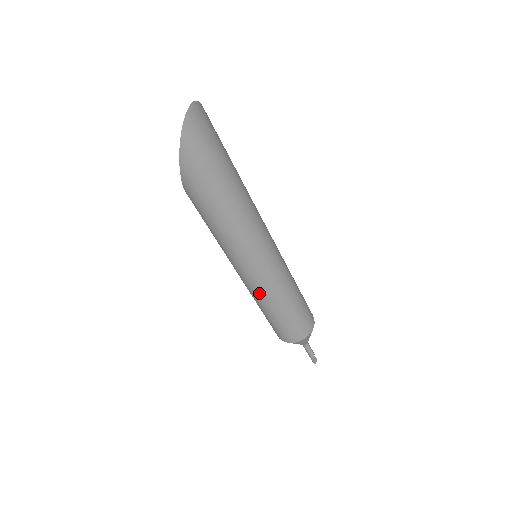
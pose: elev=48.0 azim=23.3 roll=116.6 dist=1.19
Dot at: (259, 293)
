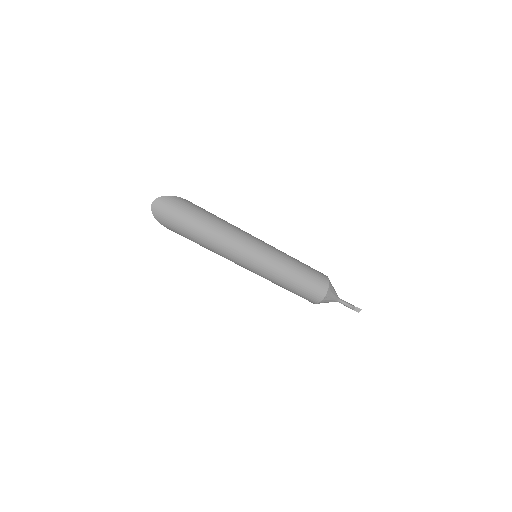
Dot at: occluded
